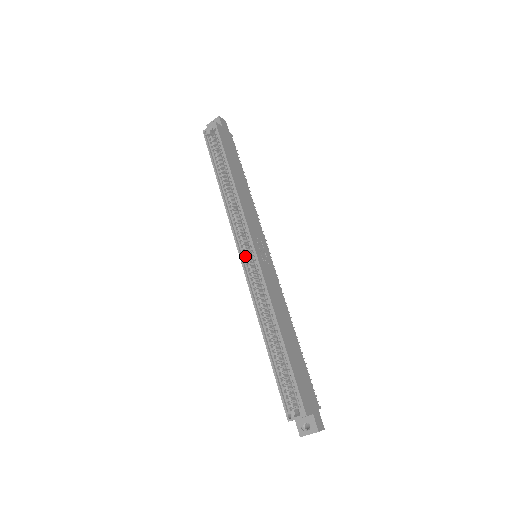
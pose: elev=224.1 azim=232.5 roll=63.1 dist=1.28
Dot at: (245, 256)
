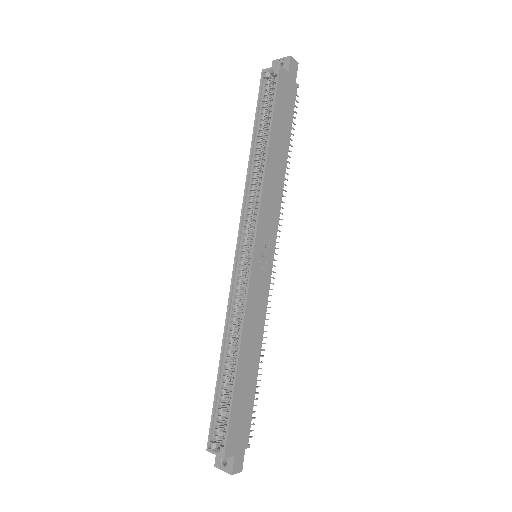
Dot at: (242, 253)
